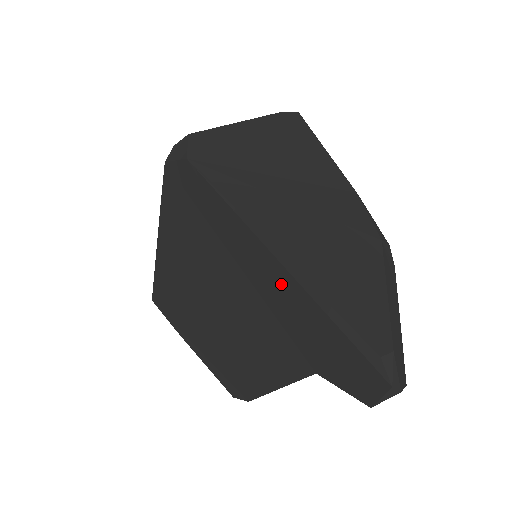
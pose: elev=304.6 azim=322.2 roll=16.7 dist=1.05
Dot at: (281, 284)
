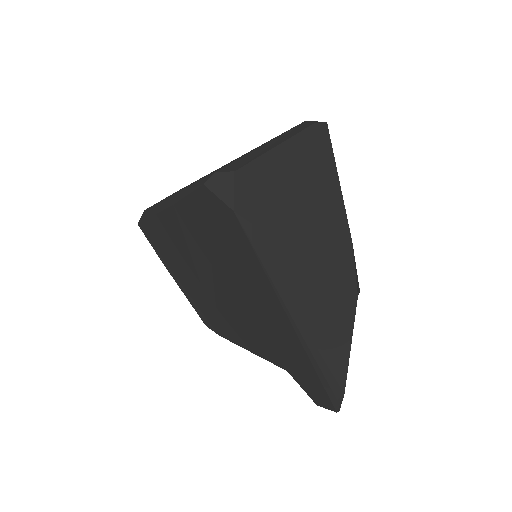
Dot at: (286, 331)
